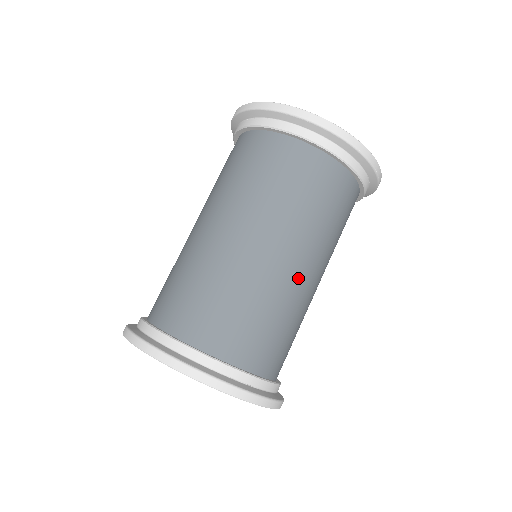
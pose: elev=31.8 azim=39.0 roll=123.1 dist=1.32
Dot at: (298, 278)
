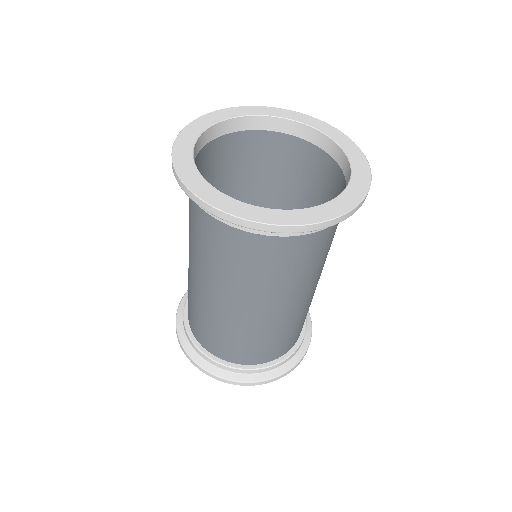
Dot at: (261, 316)
